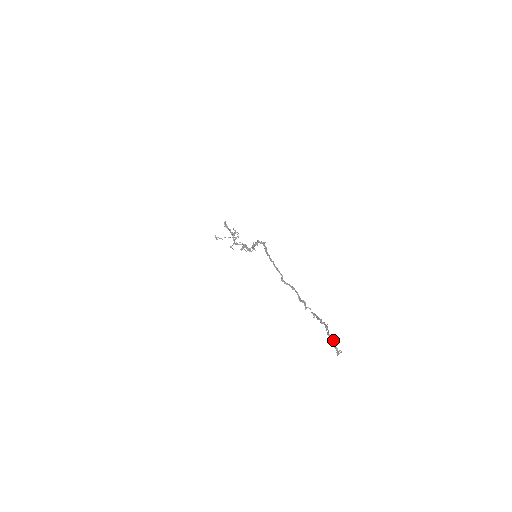
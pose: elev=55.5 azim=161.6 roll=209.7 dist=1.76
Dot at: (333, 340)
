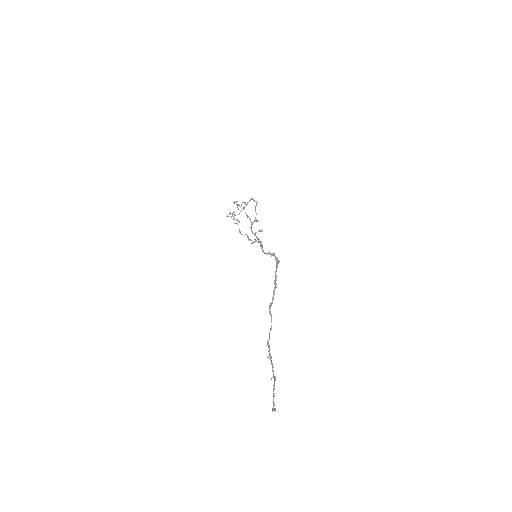
Dot at: occluded
